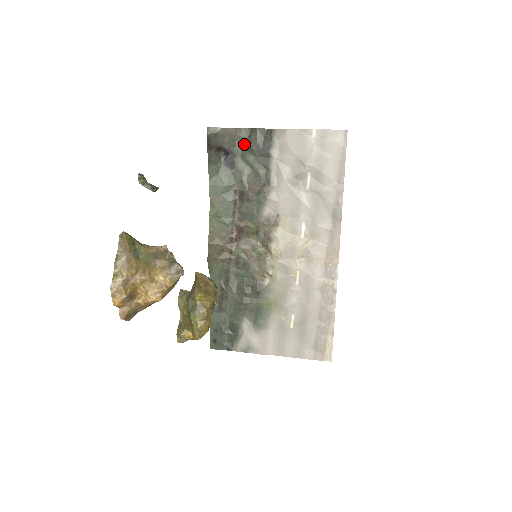
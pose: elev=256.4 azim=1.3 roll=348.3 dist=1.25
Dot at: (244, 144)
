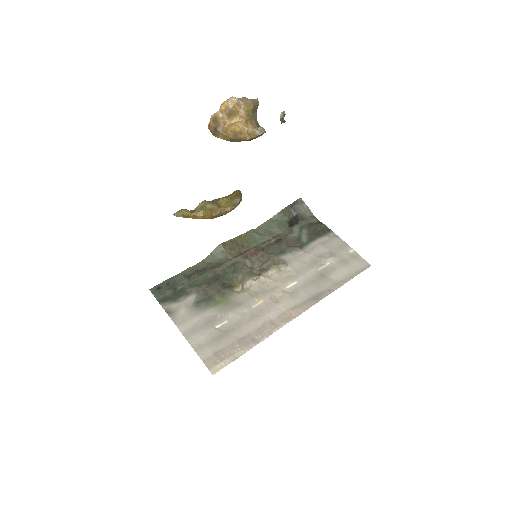
Dot at: (309, 223)
